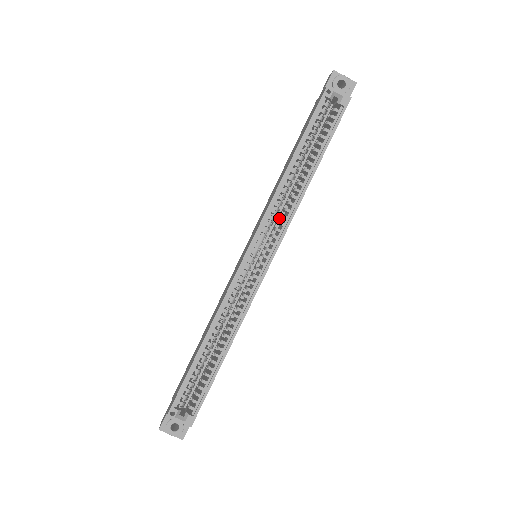
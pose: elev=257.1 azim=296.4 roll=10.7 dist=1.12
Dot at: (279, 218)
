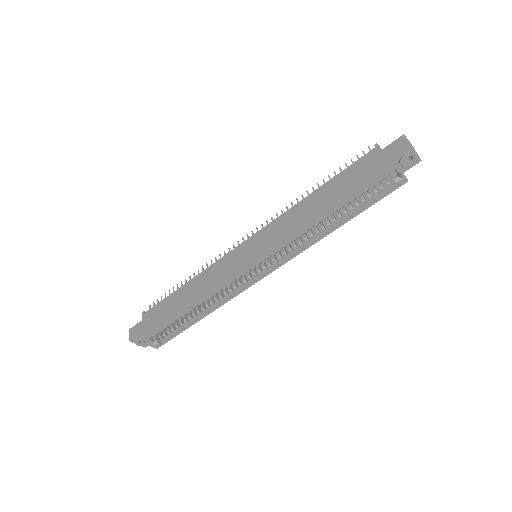
Dot at: occluded
